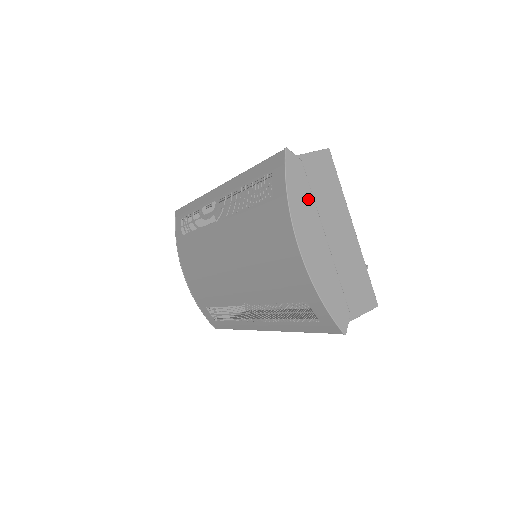
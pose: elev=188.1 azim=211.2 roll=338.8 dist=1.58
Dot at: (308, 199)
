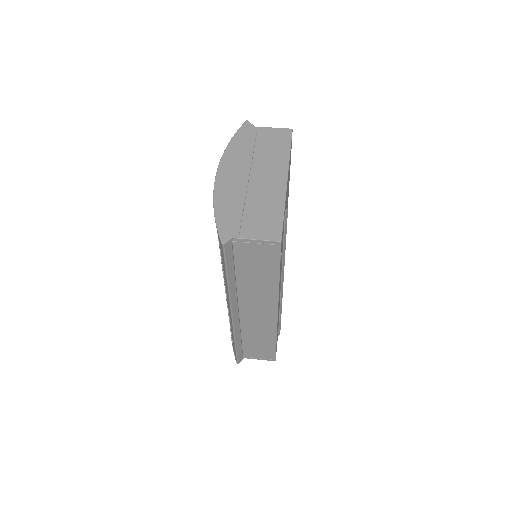
Dot at: (247, 149)
